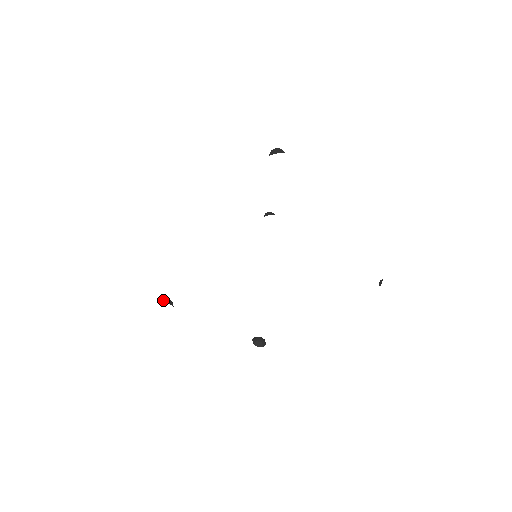
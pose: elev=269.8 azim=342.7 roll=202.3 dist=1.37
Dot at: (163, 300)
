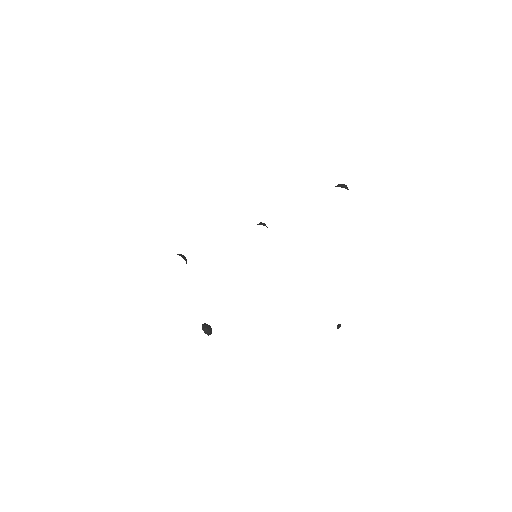
Dot at: (181, 255)
